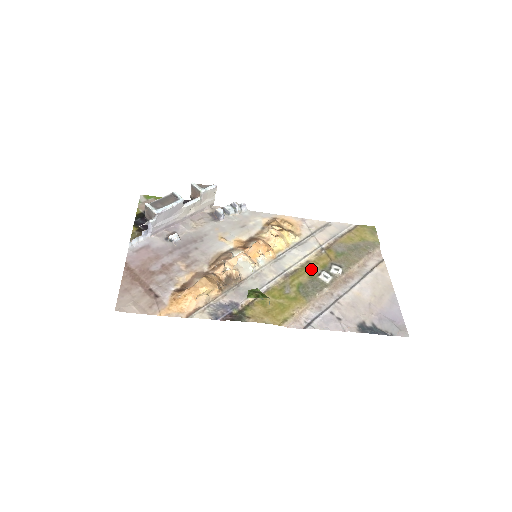
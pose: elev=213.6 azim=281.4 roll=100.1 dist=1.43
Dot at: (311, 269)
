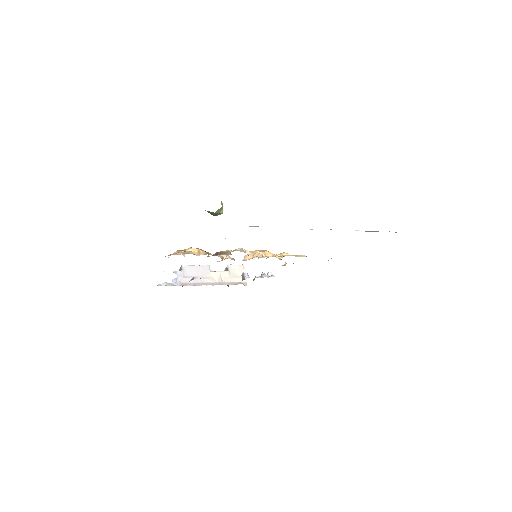
Dot at: occluded
